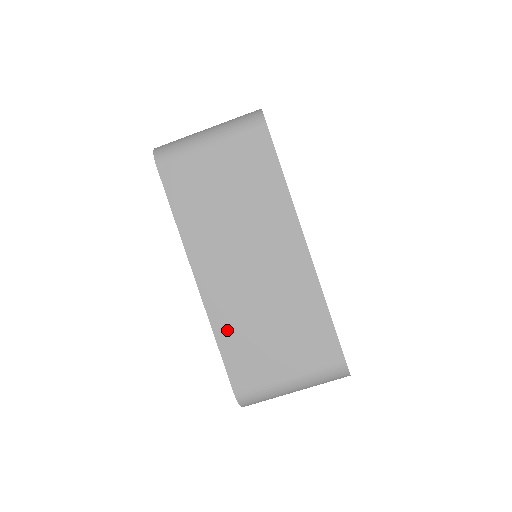
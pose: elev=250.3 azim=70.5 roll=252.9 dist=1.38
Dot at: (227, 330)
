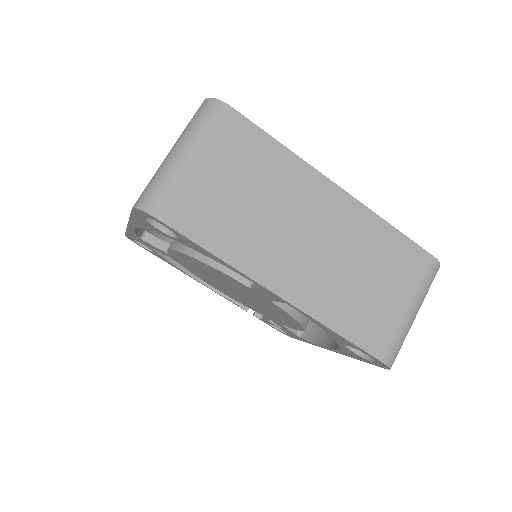
Dot at: occluded
